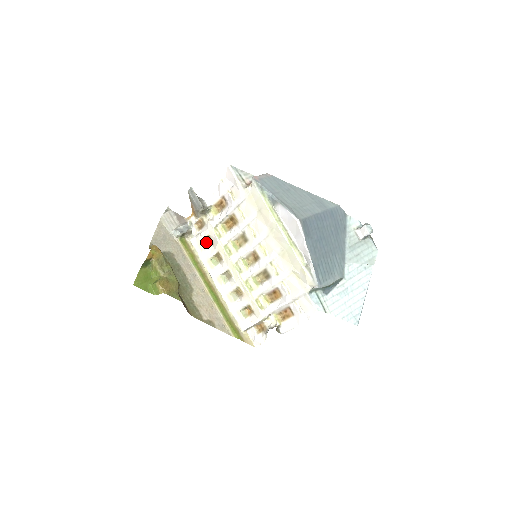
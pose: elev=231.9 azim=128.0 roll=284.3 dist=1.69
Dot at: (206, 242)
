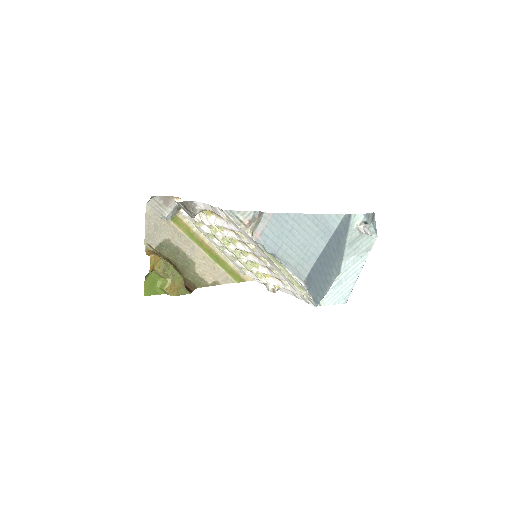
Dot at: occluded
